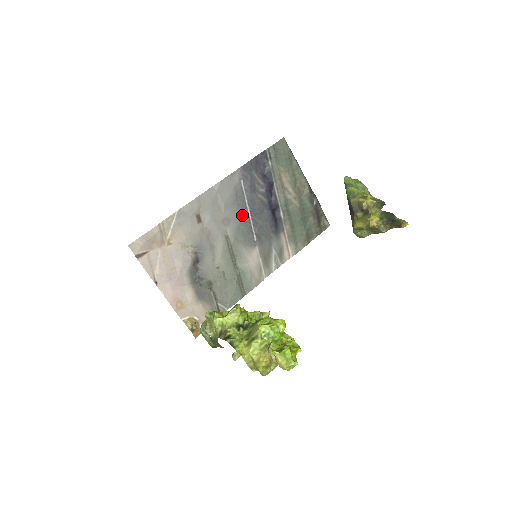
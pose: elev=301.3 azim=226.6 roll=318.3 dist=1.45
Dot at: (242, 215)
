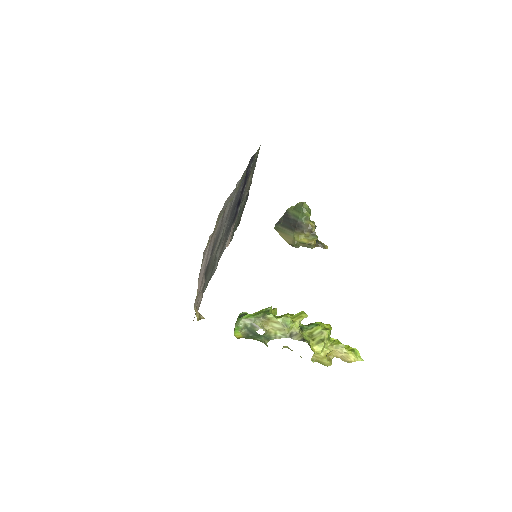
Dot at: (232, 210)
